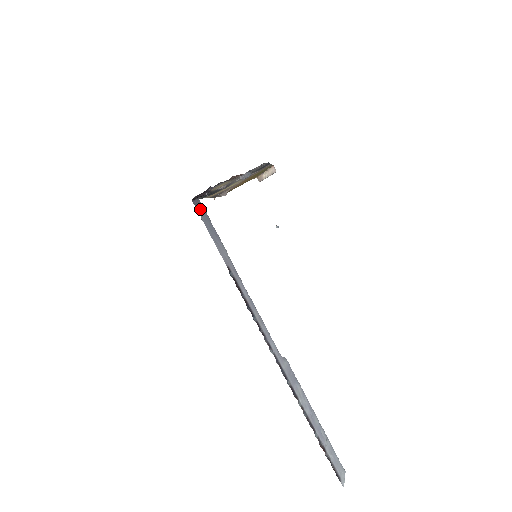
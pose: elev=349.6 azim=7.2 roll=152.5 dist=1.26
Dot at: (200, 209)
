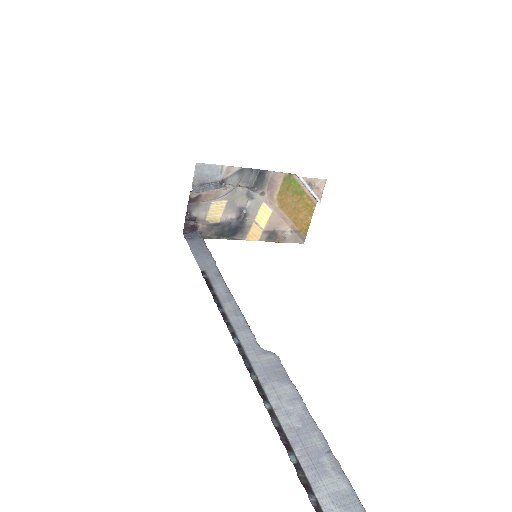
Dot at: (193, 238)
